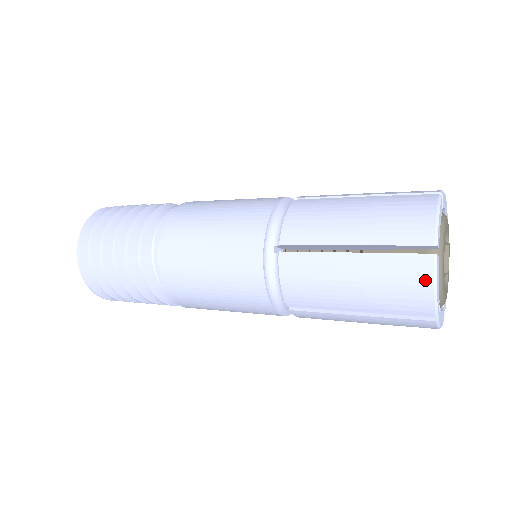
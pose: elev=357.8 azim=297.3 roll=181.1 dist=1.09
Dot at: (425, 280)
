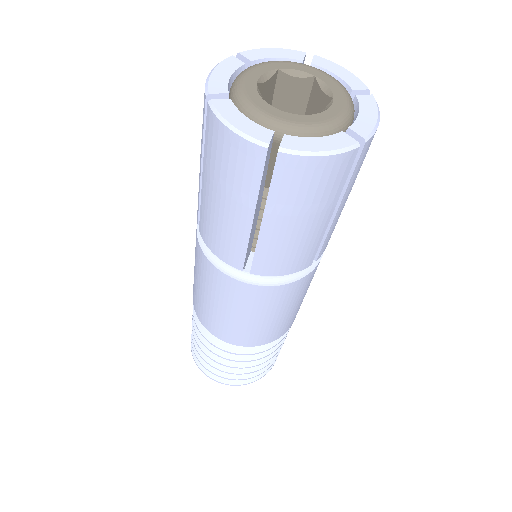
Dot at: (220, 130)
